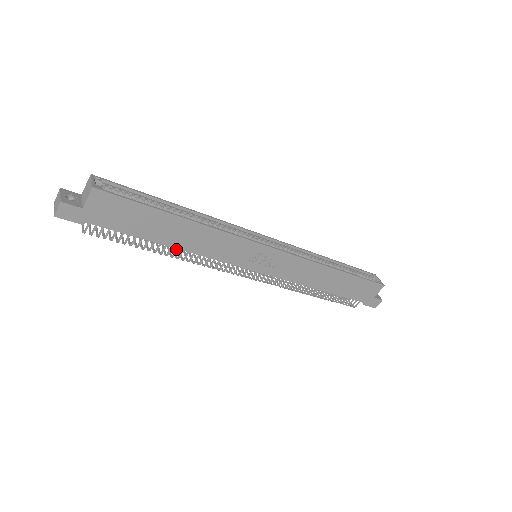
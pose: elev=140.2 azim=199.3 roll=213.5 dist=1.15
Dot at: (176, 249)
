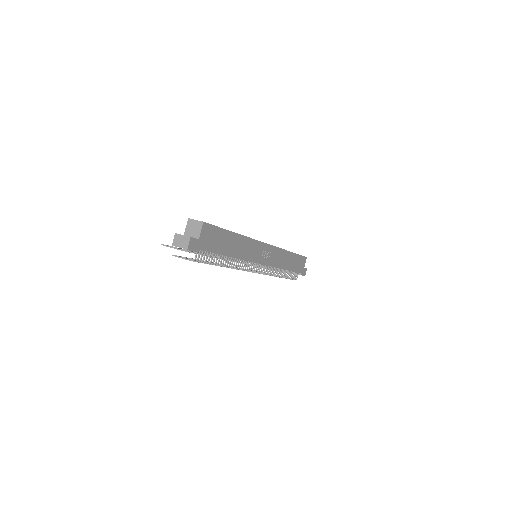
Dot at: (231, 260)
